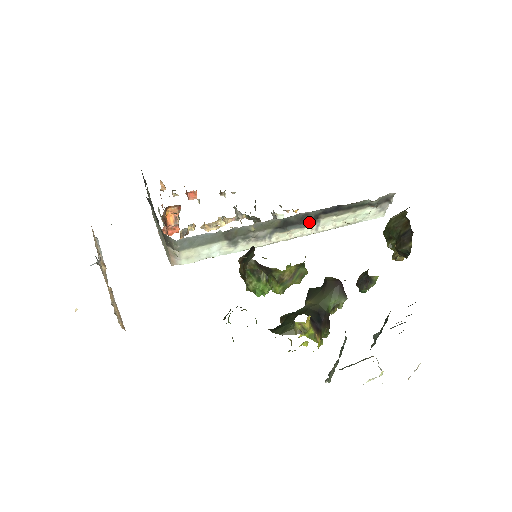
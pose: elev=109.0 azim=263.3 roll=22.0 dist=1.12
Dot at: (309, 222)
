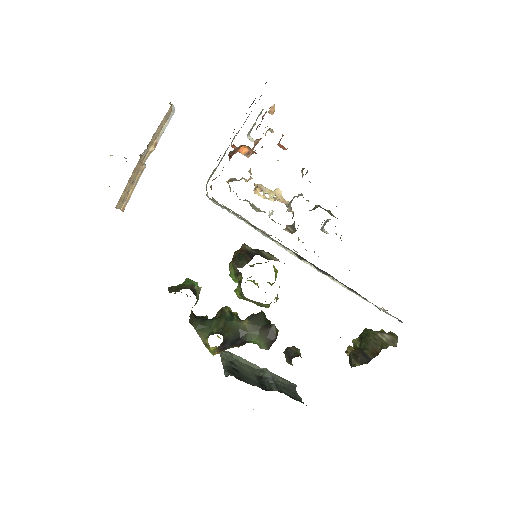
Dot at: (323, 272)
